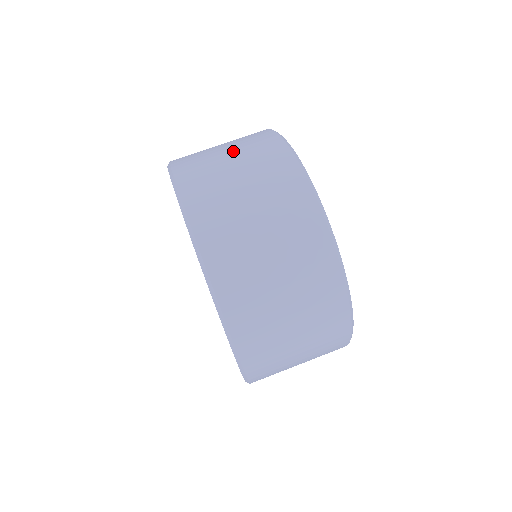
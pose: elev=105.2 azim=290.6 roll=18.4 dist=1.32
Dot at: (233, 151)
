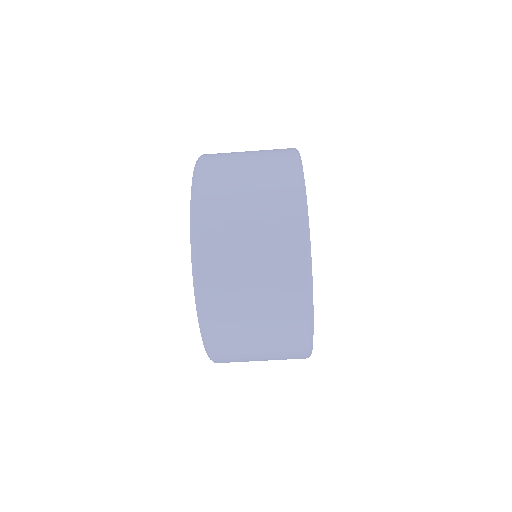
Dot at: (254, 181)
